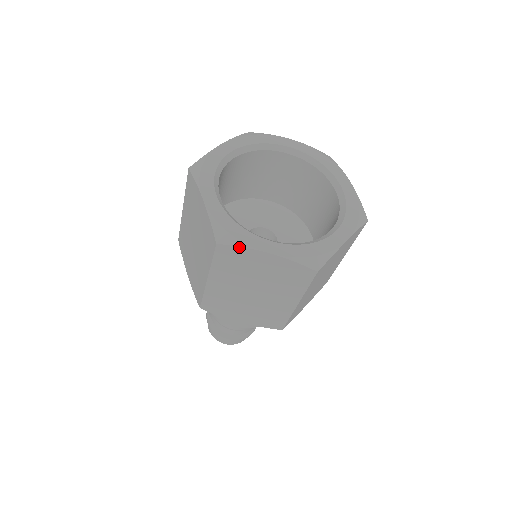
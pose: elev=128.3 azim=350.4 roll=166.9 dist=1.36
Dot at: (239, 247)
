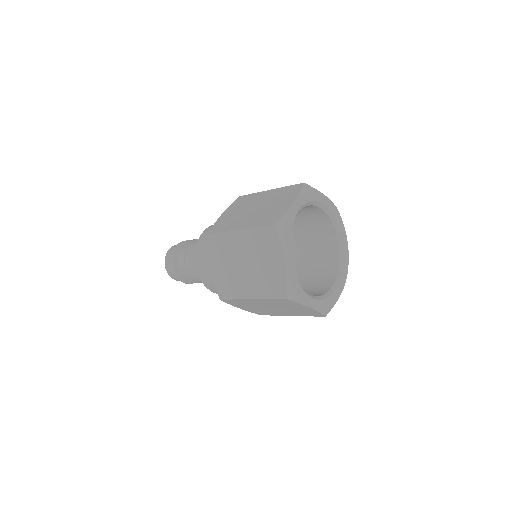
Dot at: (298, 303)
